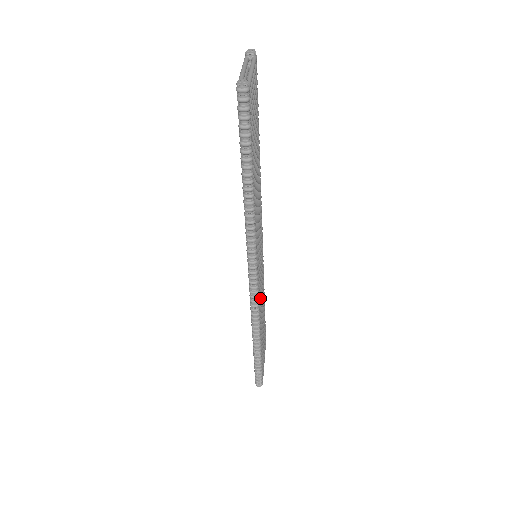
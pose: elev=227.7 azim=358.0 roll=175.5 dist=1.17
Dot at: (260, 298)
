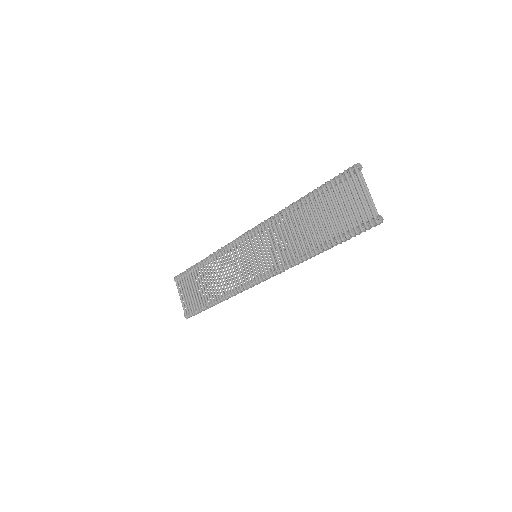
Dot at: occluded
